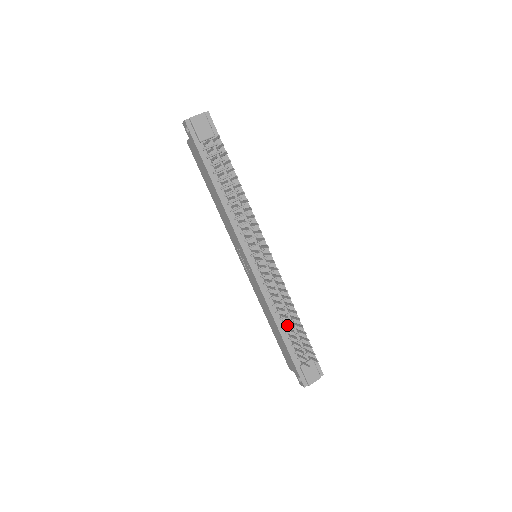
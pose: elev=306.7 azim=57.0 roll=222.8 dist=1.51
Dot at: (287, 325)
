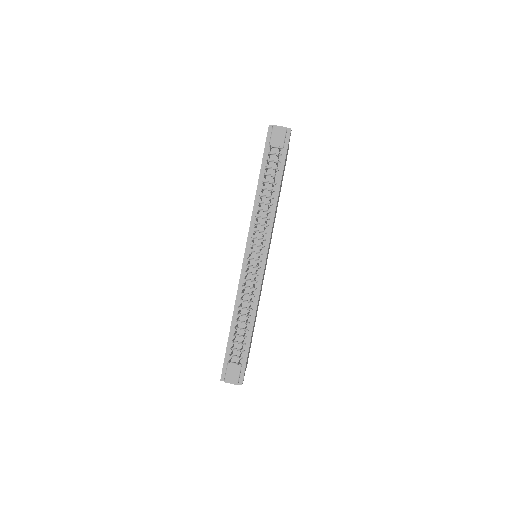
Dot at: (241, 323)
